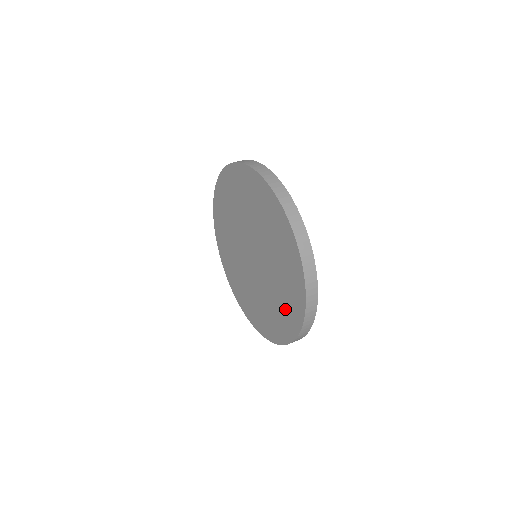
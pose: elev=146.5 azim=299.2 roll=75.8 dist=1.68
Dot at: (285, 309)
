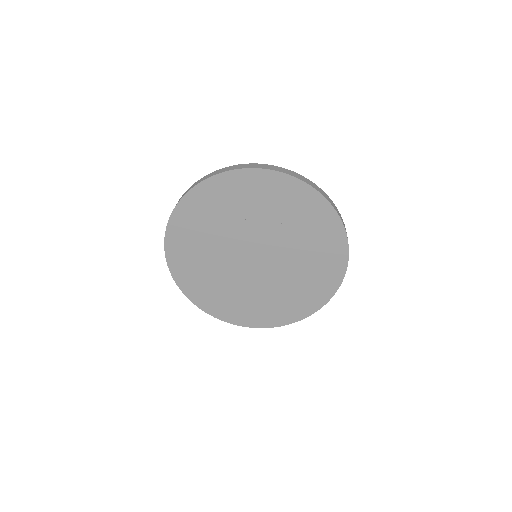
Dot at: (279, 307)
